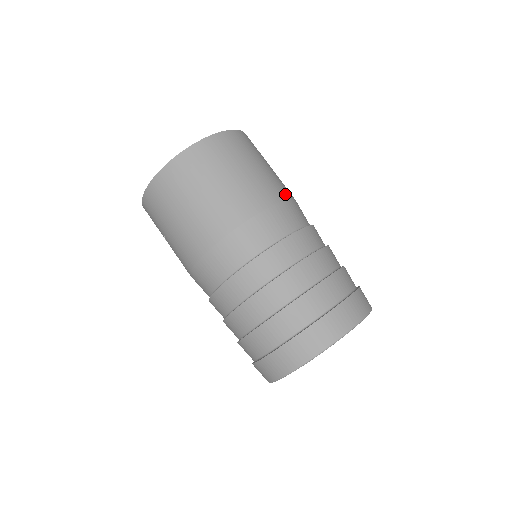
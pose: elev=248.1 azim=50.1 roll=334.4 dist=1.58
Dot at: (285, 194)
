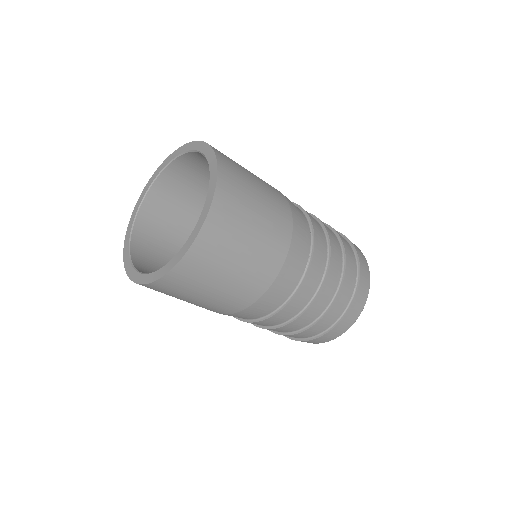
Dot at: (288, 224)
